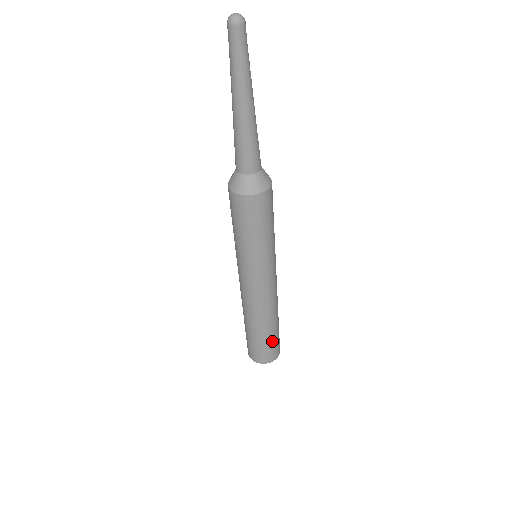
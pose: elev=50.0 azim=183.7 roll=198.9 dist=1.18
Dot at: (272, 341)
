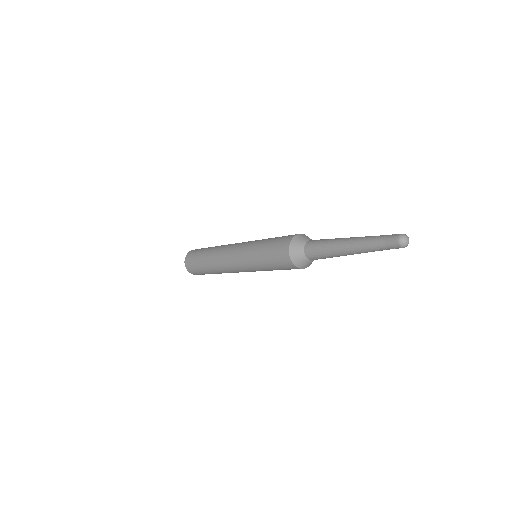
Dot at: occluded
